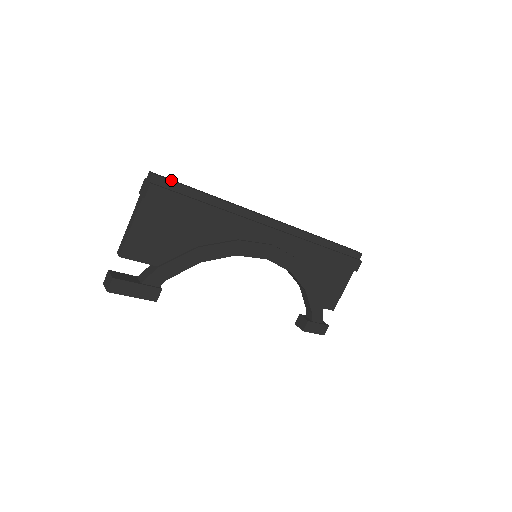
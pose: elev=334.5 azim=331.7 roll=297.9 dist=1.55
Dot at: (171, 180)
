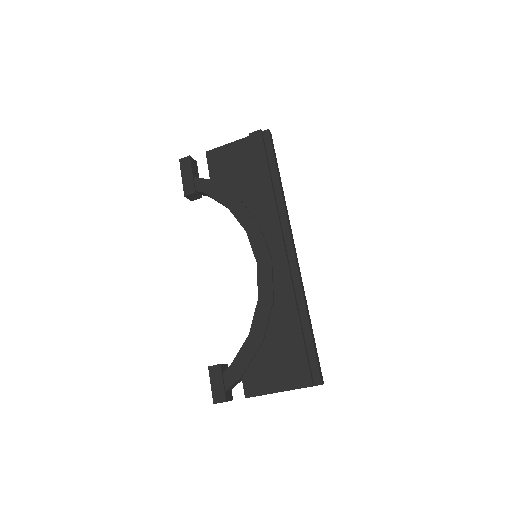
Dot at: (272, 144)
